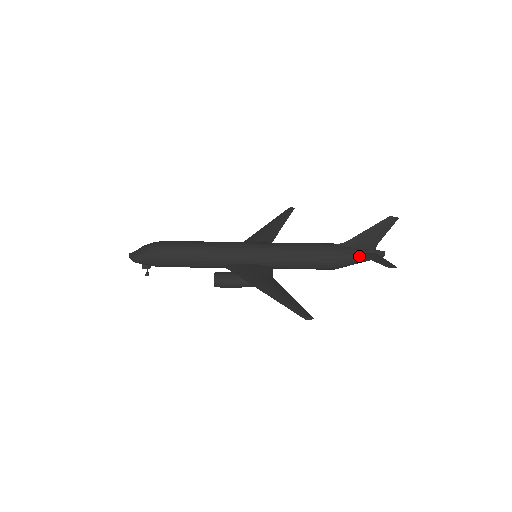
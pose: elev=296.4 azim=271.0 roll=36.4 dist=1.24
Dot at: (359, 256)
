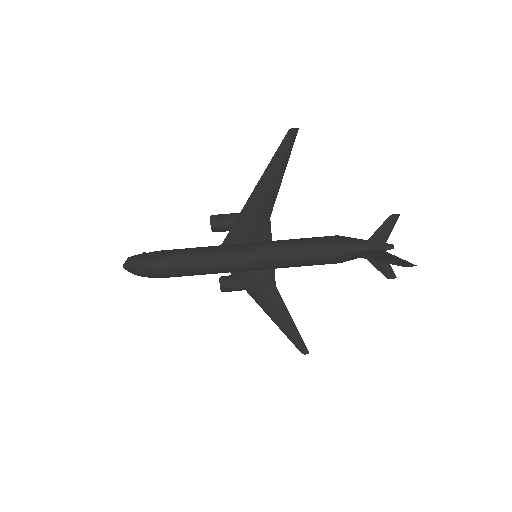
Dot at: occluded
